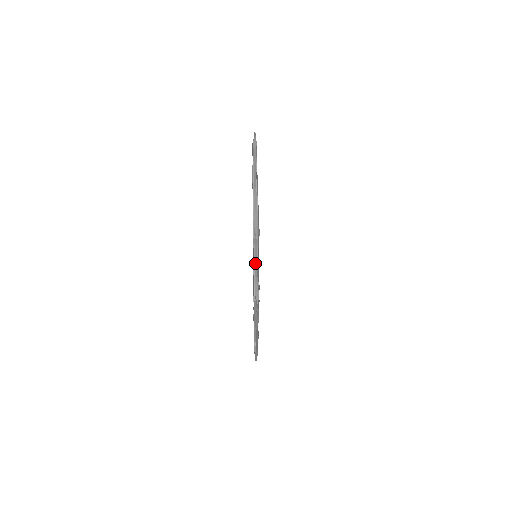
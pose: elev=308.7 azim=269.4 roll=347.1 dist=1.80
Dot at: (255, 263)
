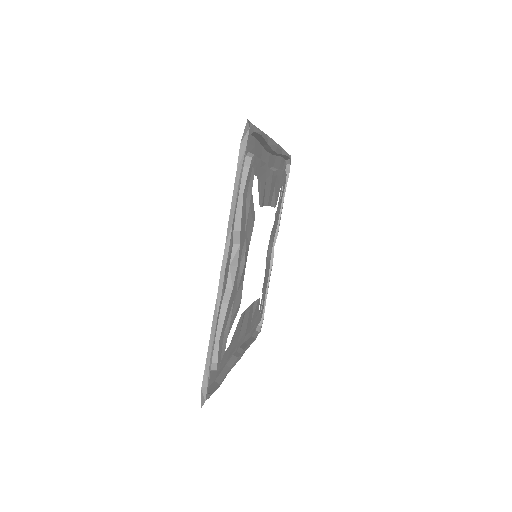
Dot at: (208, 349)
